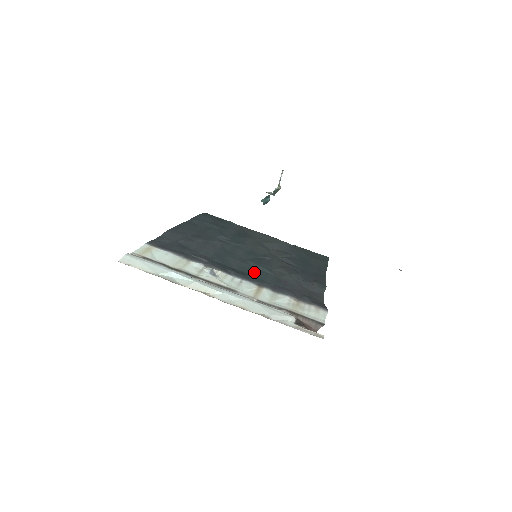
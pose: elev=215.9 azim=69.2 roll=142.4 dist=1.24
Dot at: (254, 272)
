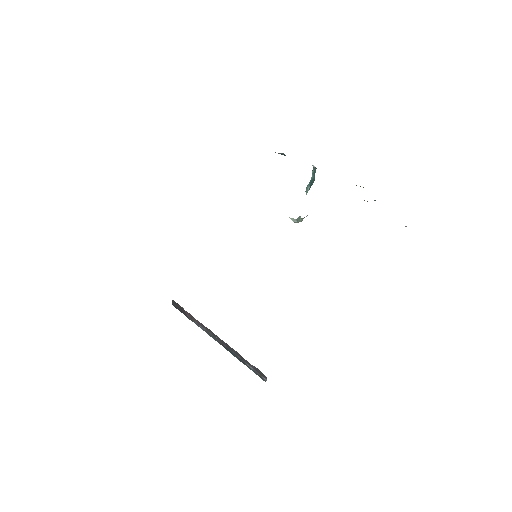
Dot at: occluded
